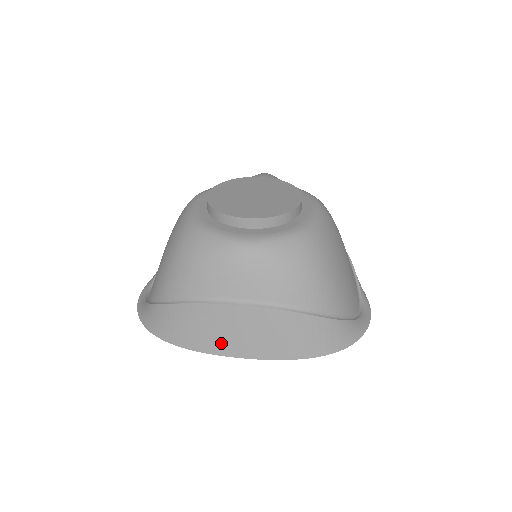
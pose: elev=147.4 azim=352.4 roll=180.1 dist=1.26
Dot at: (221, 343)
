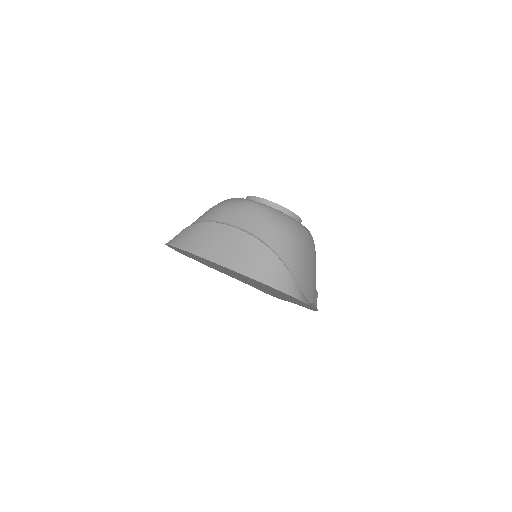
Dot at: (209, 249)
